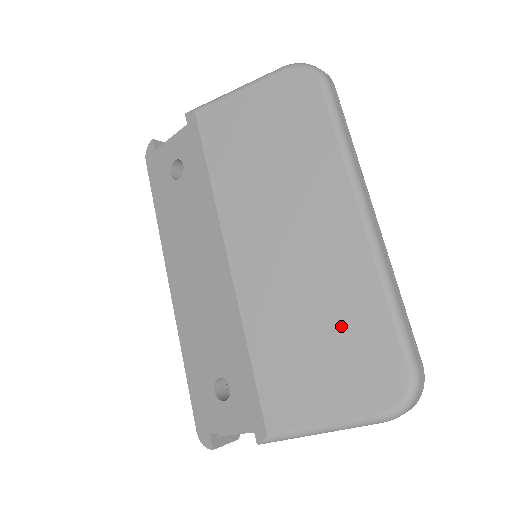
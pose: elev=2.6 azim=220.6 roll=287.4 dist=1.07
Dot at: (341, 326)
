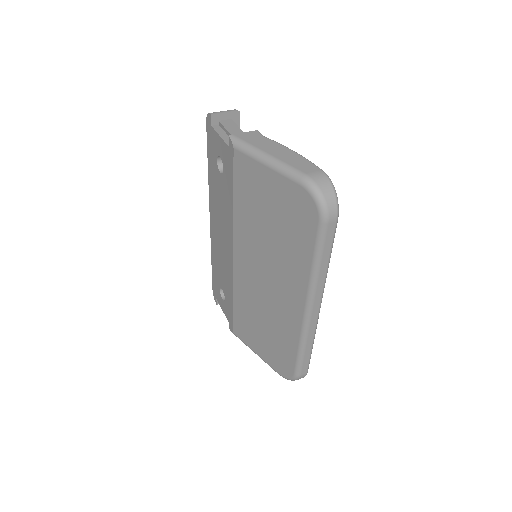
Dot at: (275, 336)
